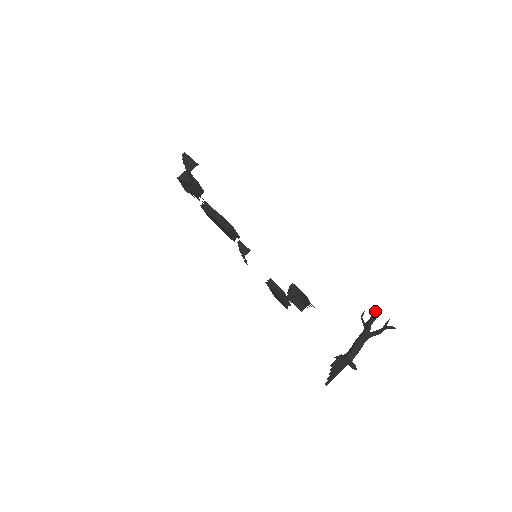
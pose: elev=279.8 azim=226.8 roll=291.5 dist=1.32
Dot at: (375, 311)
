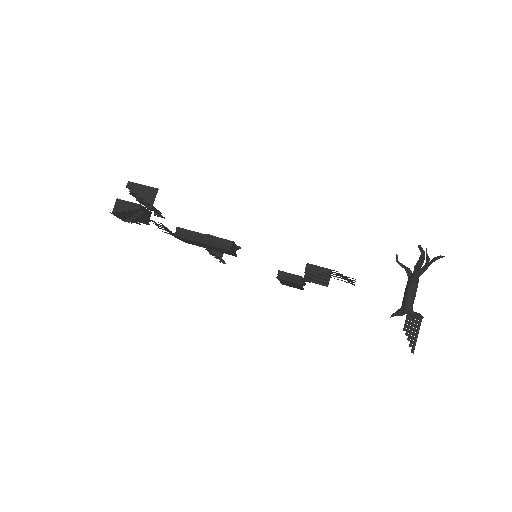
Dot at: (422, 251)
